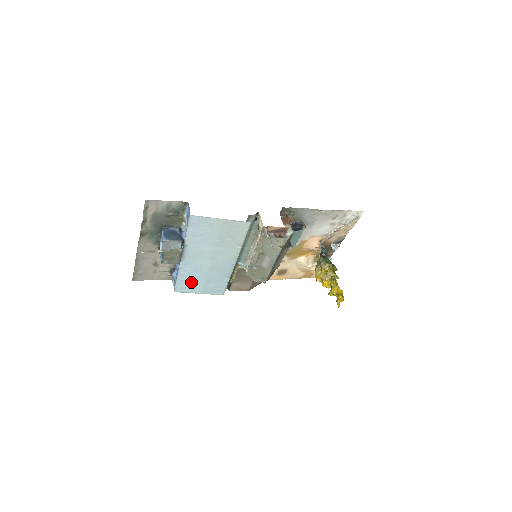
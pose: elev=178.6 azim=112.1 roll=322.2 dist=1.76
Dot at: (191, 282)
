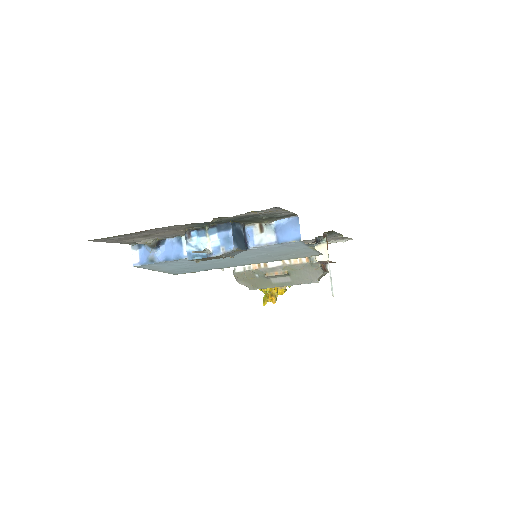
Dot at: (170, 265)
